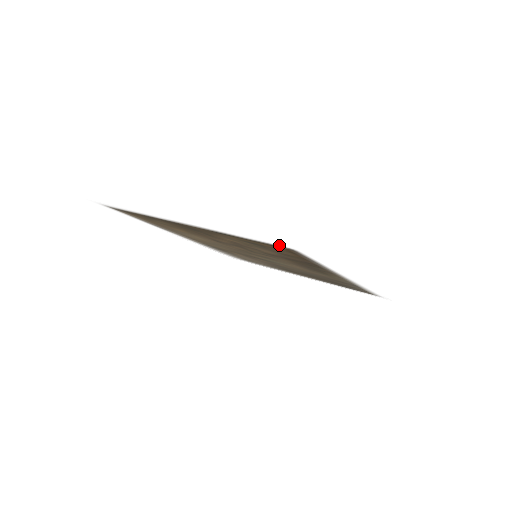
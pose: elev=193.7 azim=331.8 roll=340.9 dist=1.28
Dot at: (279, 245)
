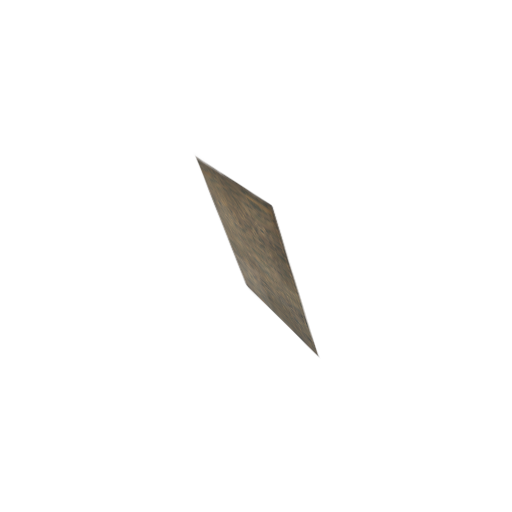
Dot at: (267, 200)
